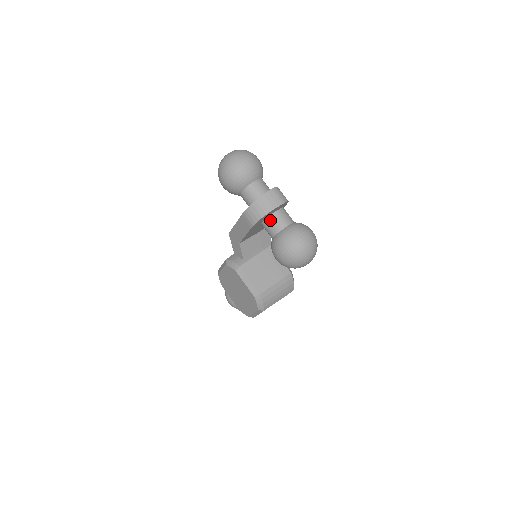
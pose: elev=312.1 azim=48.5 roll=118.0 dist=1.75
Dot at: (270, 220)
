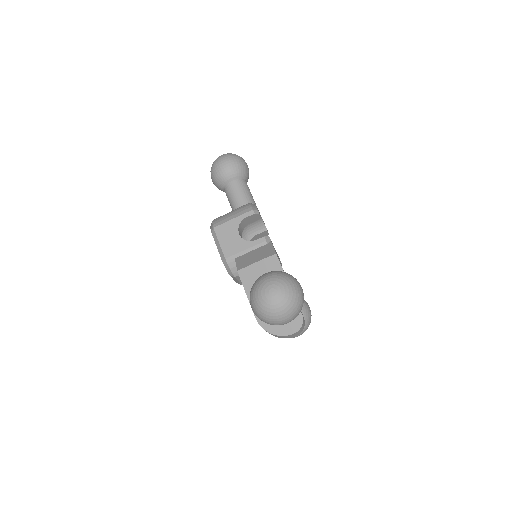
Dot at: occluded
